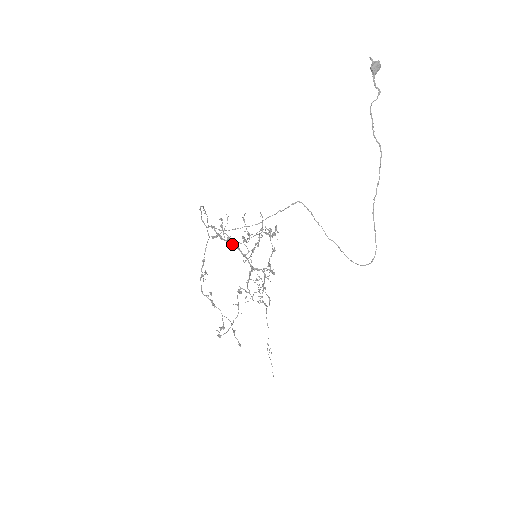
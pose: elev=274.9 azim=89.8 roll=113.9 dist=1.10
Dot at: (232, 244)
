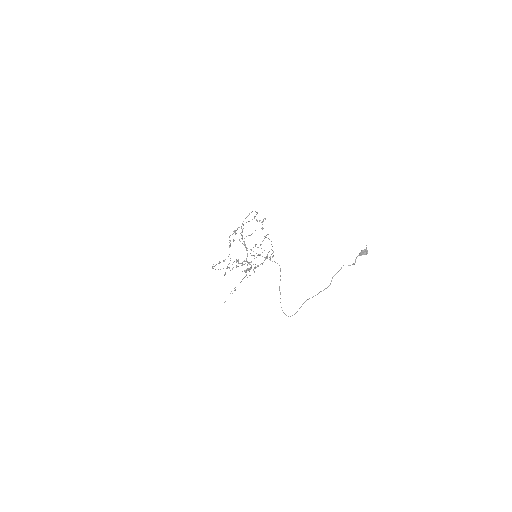
Dot at: (245, 245)
